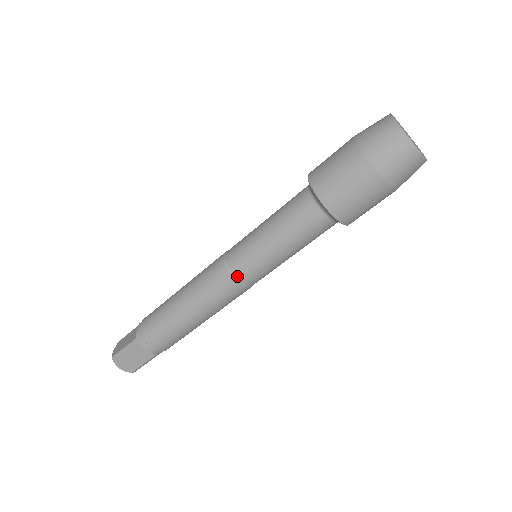
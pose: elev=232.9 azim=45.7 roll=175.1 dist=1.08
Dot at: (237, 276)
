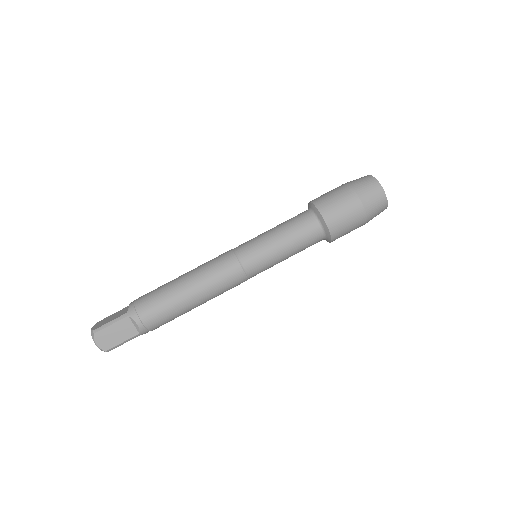
Dot at: (243, 264)
